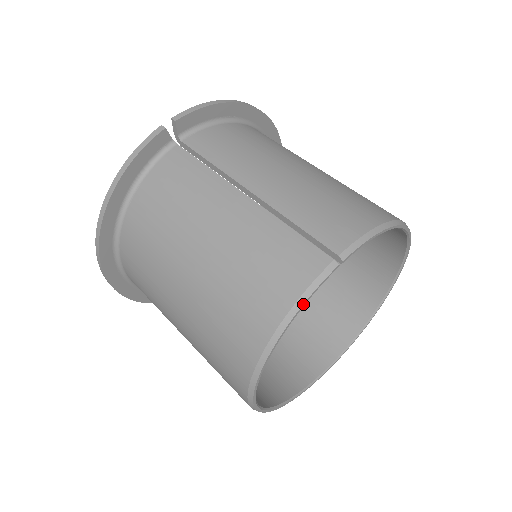
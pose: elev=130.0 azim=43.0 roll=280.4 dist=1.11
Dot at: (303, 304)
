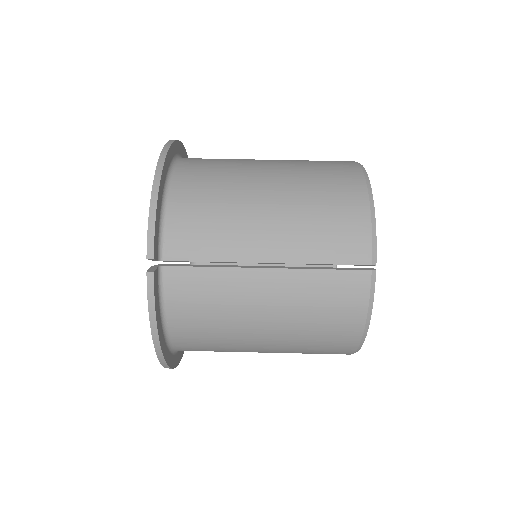
Dot at: occluded
